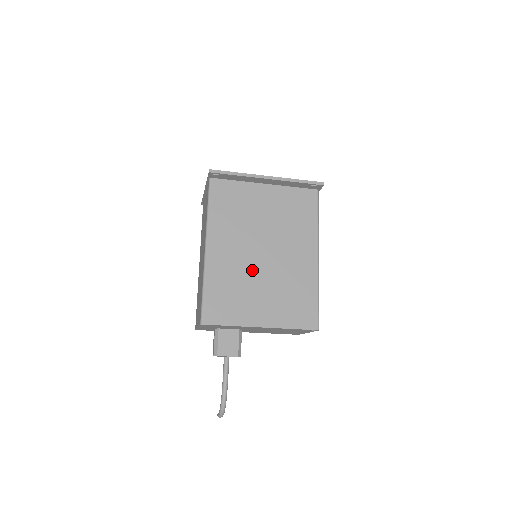
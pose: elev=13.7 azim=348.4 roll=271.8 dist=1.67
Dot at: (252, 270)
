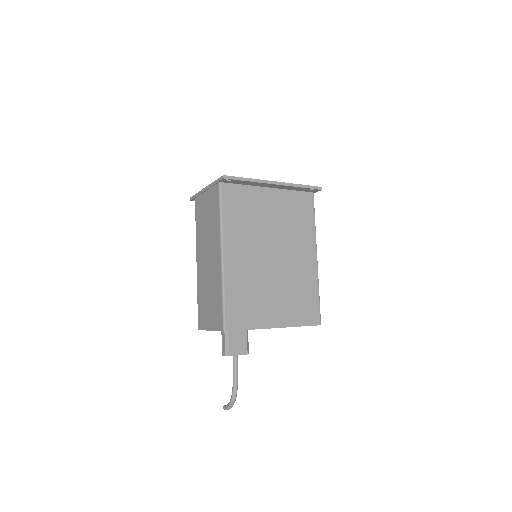
Dot at: (264, 274)
